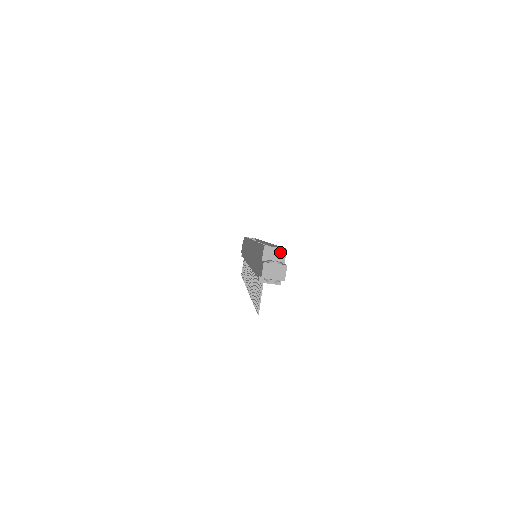
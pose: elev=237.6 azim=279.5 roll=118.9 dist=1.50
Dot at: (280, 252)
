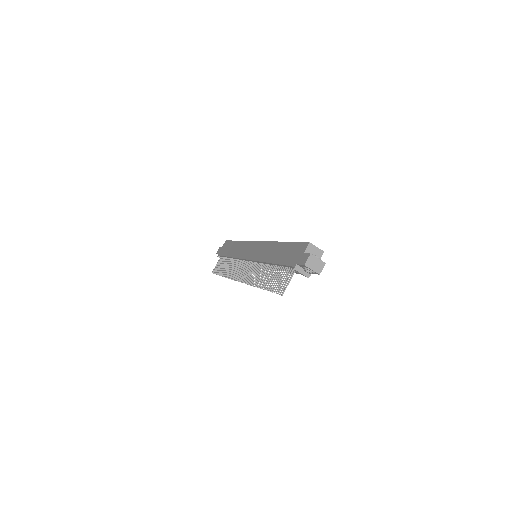
Dot at: (319, 252)
